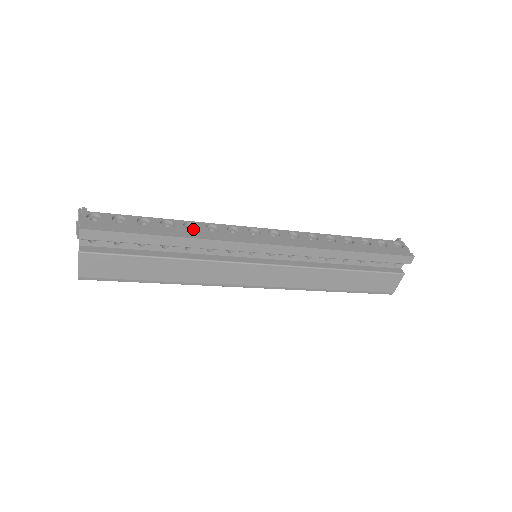
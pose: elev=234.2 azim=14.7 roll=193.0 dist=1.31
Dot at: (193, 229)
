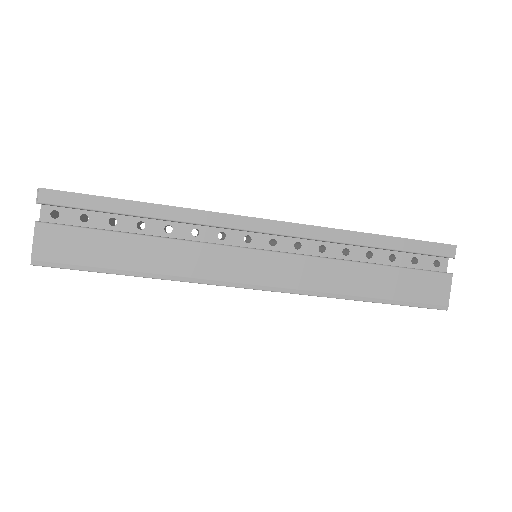
Dot at: occluded
